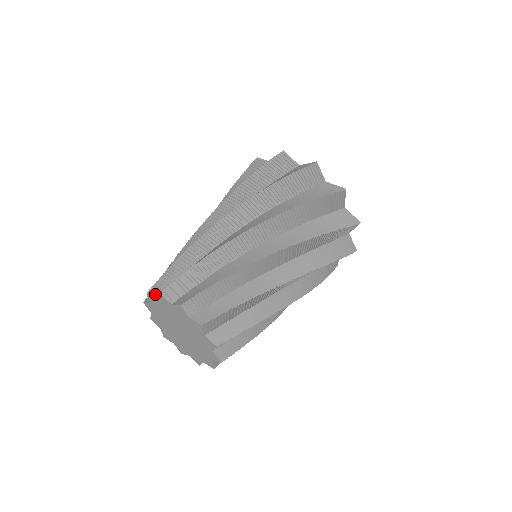
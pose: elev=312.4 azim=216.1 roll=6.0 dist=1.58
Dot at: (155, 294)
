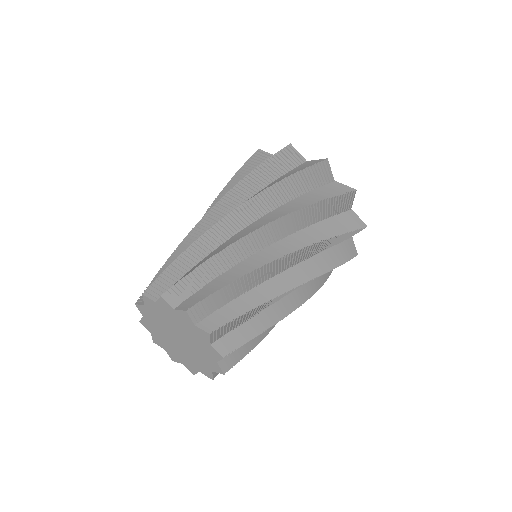
Dot at: occluded
